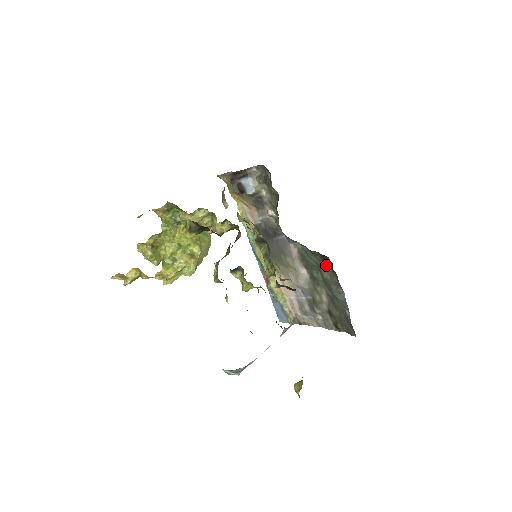
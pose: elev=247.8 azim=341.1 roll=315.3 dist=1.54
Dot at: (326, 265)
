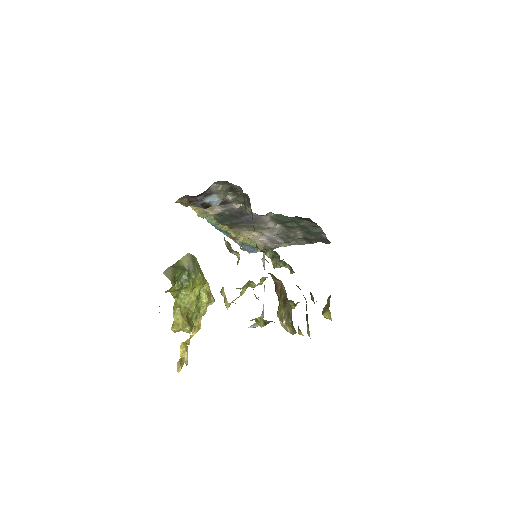
Dot at: (303, 219)
